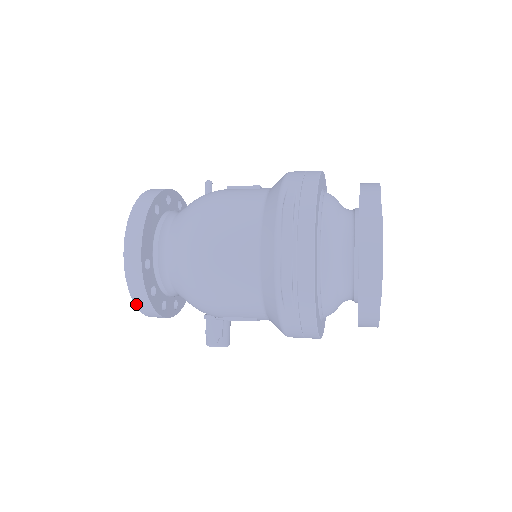
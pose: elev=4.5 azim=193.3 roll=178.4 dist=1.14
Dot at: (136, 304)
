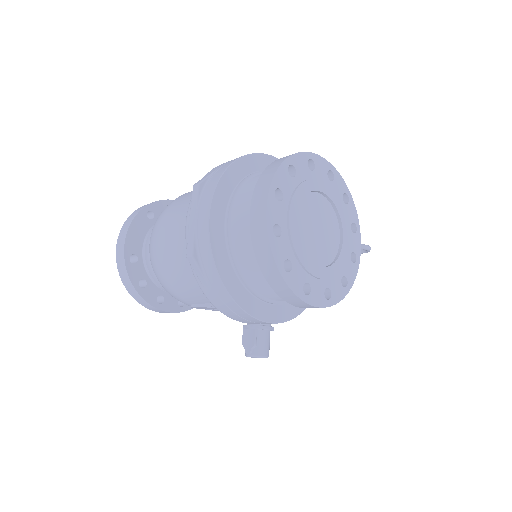
Dot at: (132, 295)
